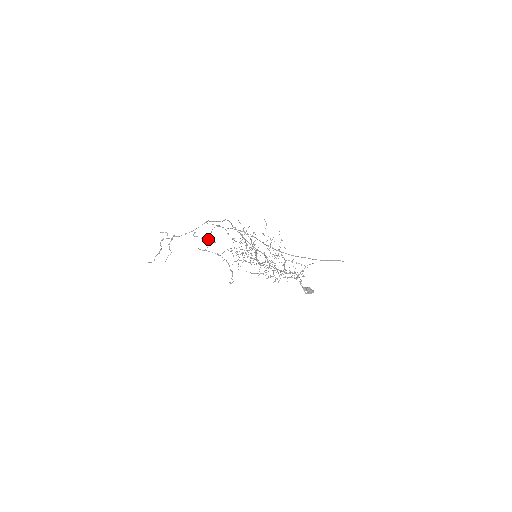
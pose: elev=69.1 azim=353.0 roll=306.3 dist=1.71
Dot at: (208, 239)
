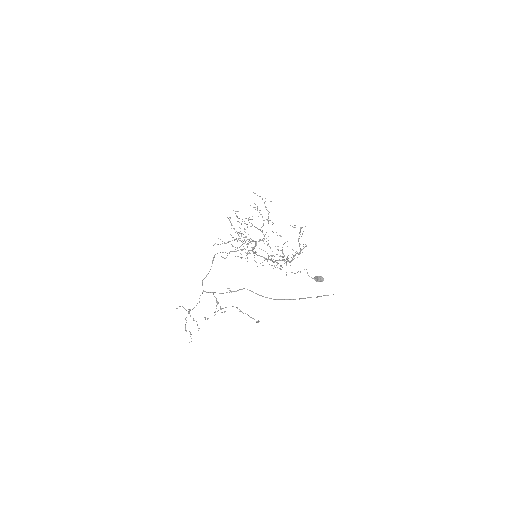
Dot at: occluded
